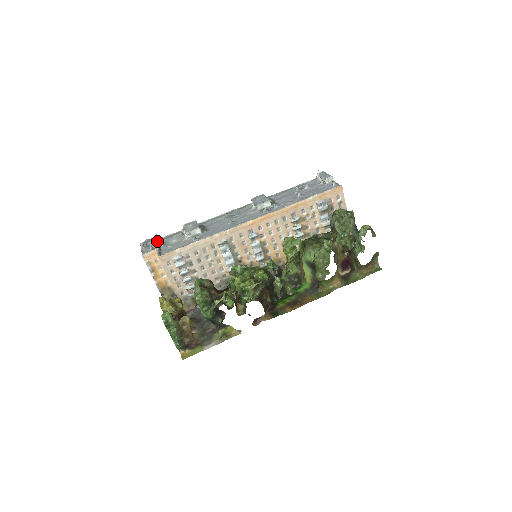
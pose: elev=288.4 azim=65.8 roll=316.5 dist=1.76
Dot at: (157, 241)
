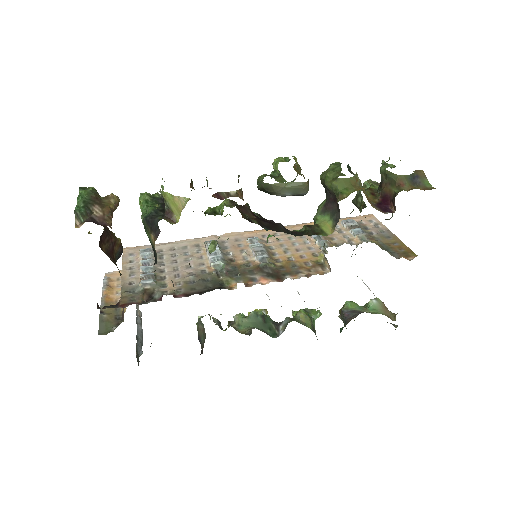
Dot at: occluded
